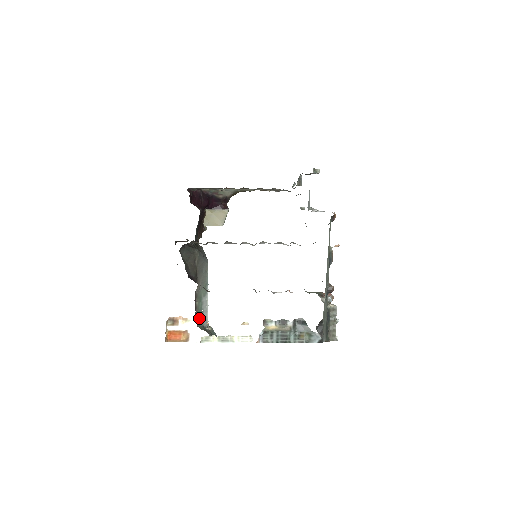
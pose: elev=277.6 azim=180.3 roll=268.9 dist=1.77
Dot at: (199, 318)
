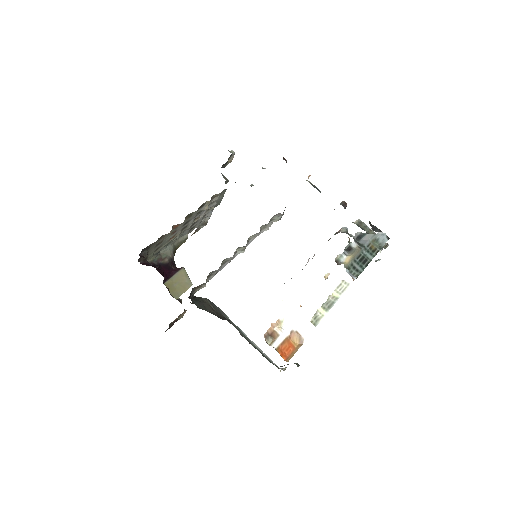
Dot at: (268, 360)
